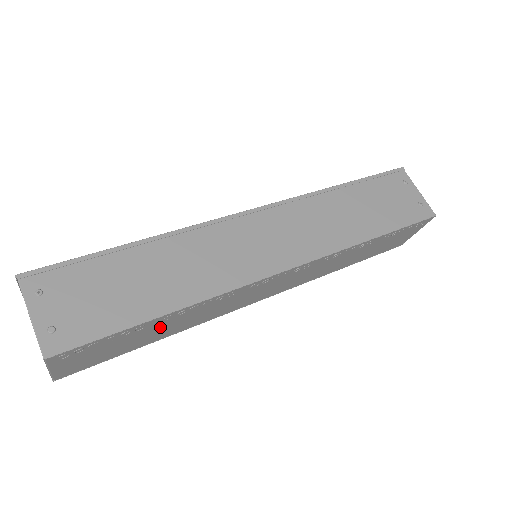
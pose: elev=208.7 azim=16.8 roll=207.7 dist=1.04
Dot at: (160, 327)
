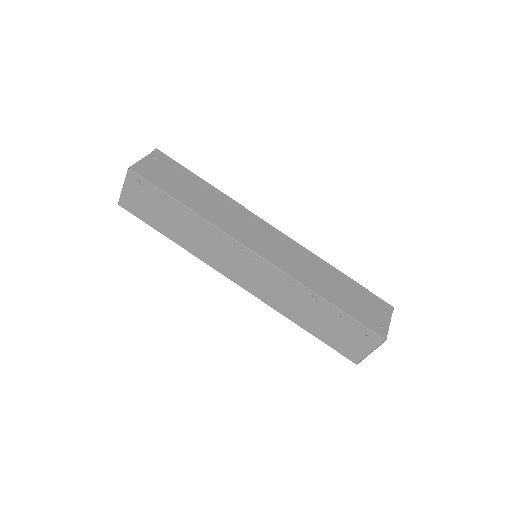
Dot at: (178, 220)
